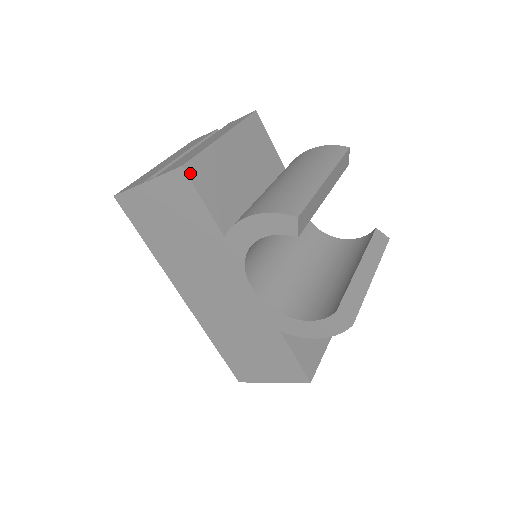
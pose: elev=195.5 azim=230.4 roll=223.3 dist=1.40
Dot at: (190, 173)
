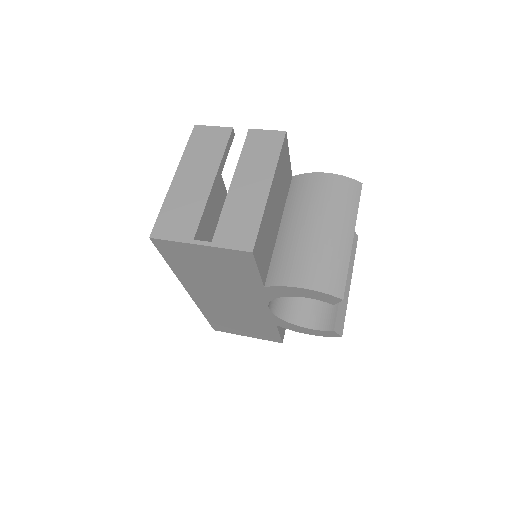
Dot at: (255, 253)
